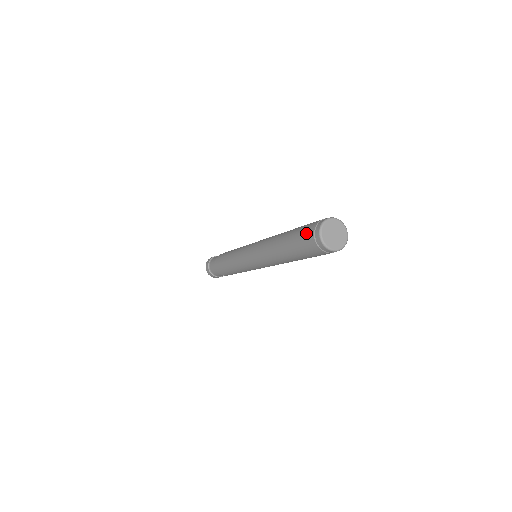
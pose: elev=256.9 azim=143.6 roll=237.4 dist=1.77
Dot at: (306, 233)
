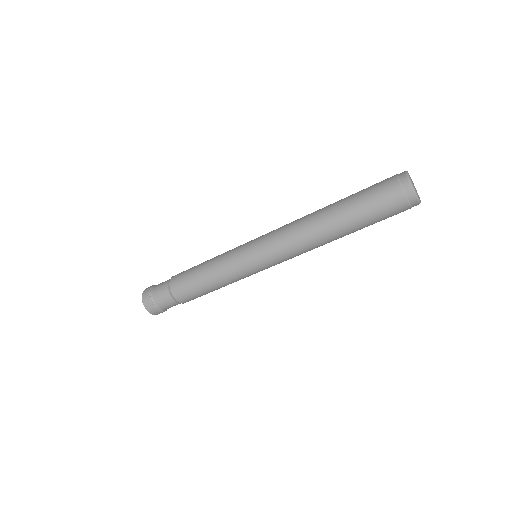
Dot at: occluded
